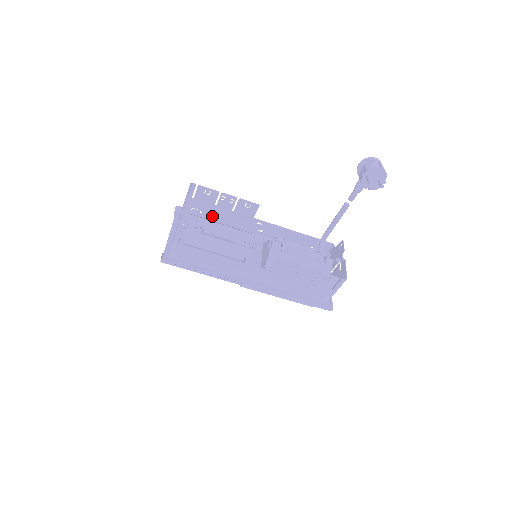
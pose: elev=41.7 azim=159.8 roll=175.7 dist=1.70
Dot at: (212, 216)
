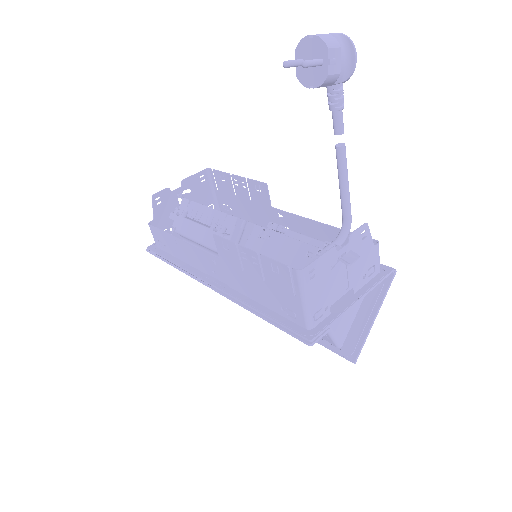
Dot at: (240, 213)
